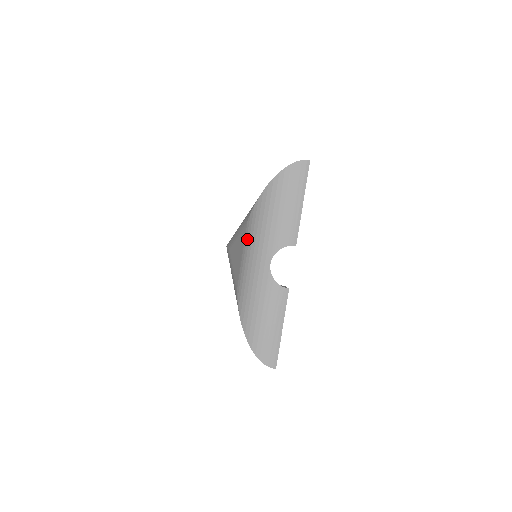
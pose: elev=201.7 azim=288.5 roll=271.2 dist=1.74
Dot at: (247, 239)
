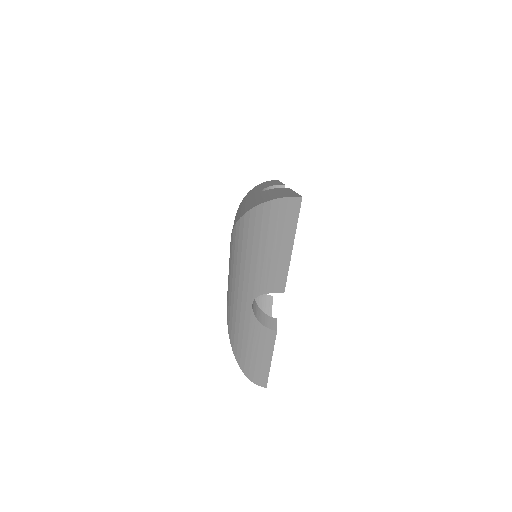
Dot at: occluded
